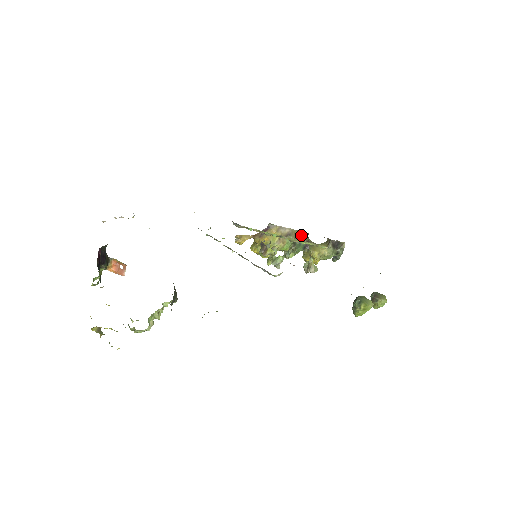
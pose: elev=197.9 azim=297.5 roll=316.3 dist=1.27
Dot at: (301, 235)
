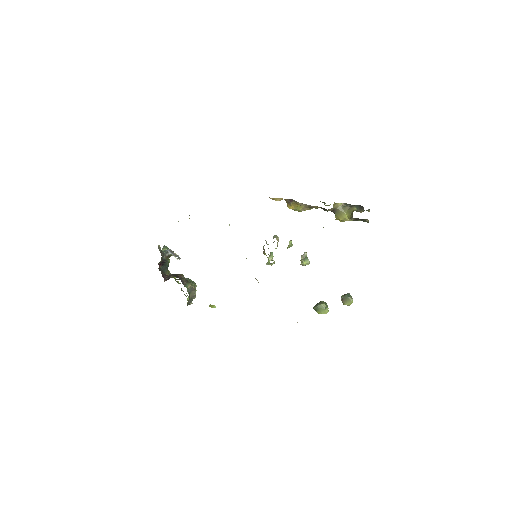
Dot at: (324, 208)
